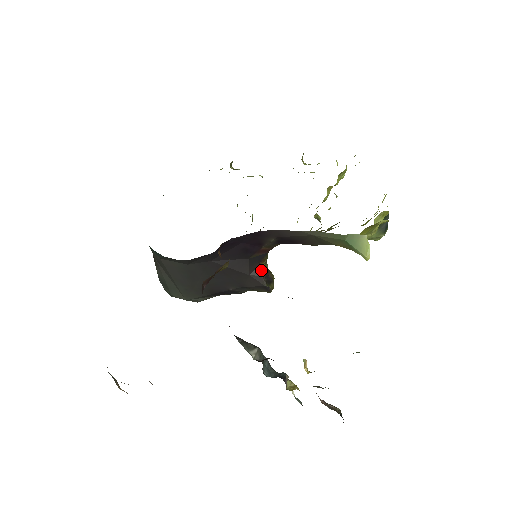
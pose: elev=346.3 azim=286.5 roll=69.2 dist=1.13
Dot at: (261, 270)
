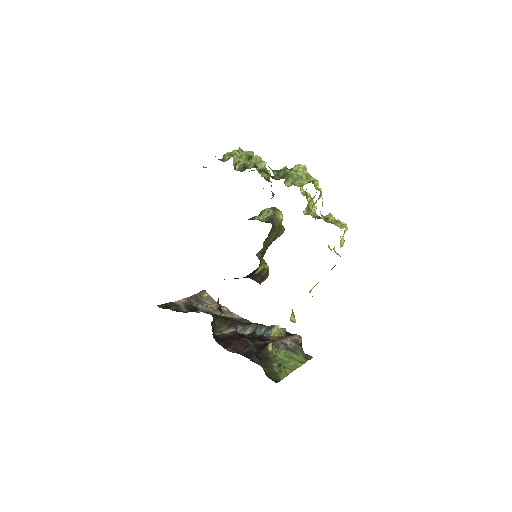
Dot at: (255, 276)
